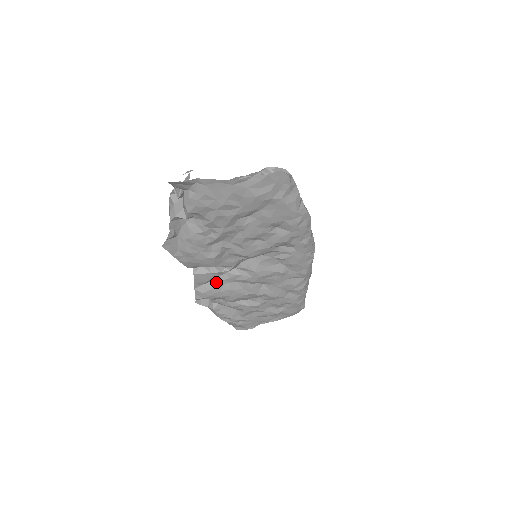
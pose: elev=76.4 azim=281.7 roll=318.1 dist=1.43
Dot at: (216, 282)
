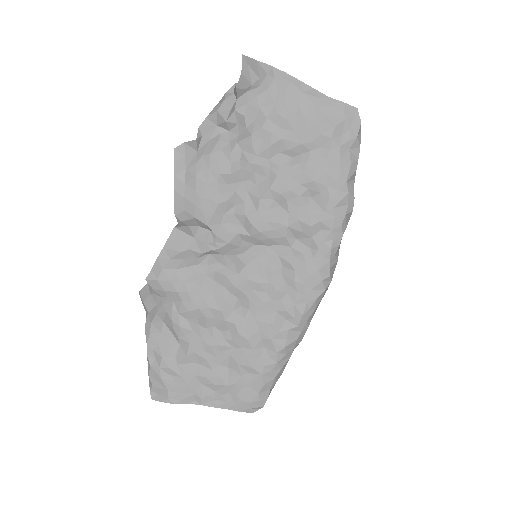
Dot at: (189, 263)
